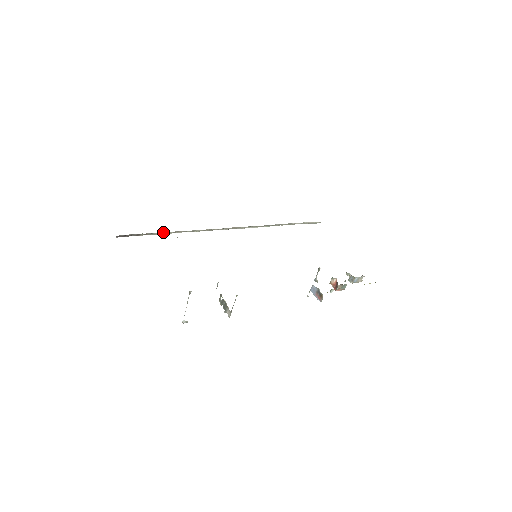
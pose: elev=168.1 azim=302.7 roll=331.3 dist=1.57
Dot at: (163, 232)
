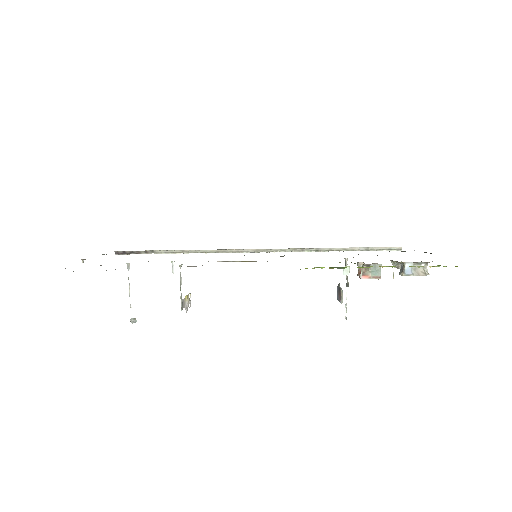
Dot at: (166, 250)
